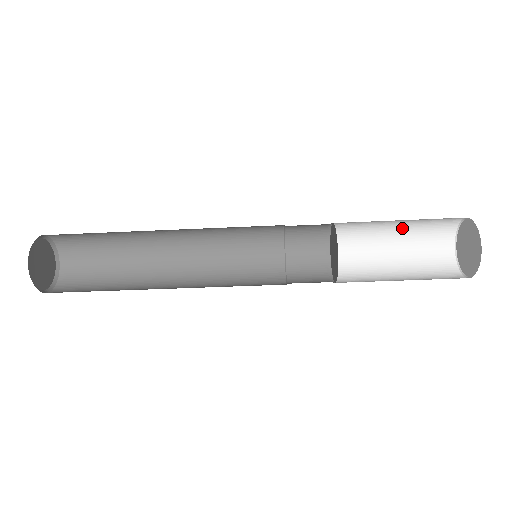
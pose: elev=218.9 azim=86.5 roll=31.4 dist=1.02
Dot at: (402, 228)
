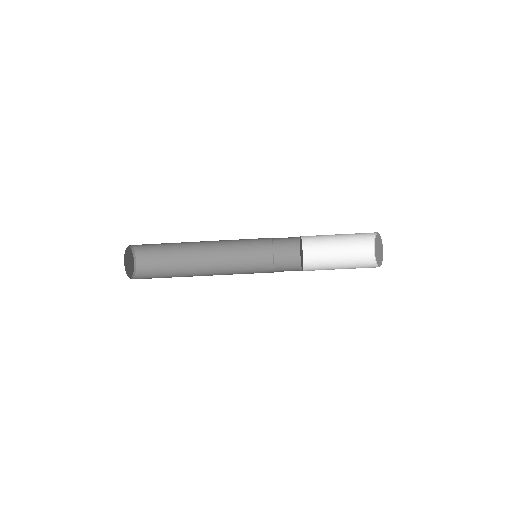
Dot at: (342, 236)
